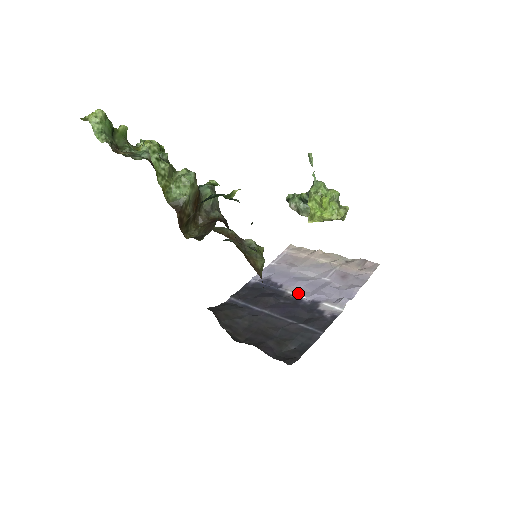
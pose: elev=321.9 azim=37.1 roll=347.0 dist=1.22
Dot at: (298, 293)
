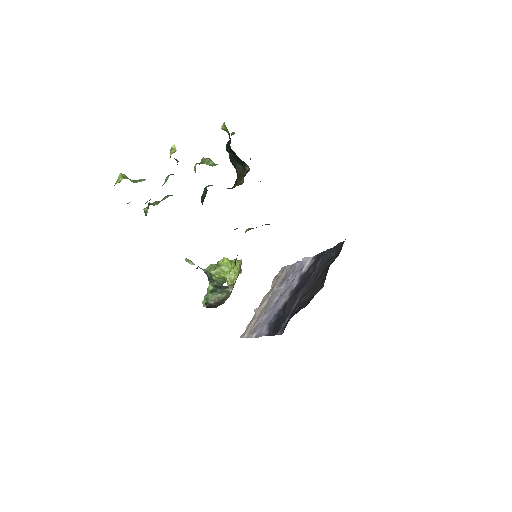
Dot at: (289, 294)
